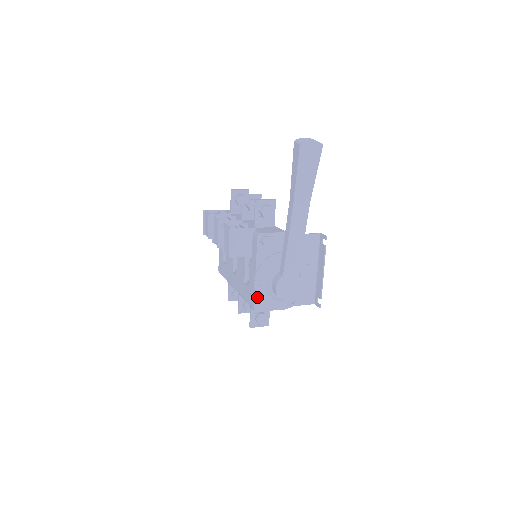
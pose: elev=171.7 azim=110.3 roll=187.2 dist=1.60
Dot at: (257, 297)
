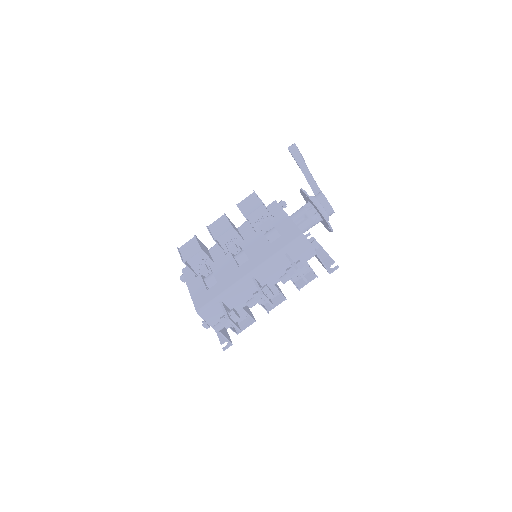
Dot at: (312, 199)
